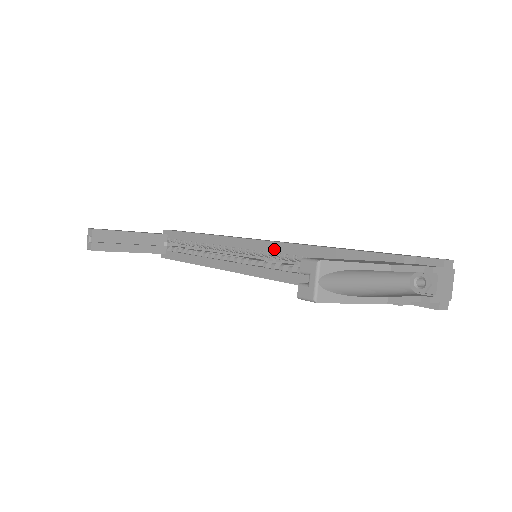
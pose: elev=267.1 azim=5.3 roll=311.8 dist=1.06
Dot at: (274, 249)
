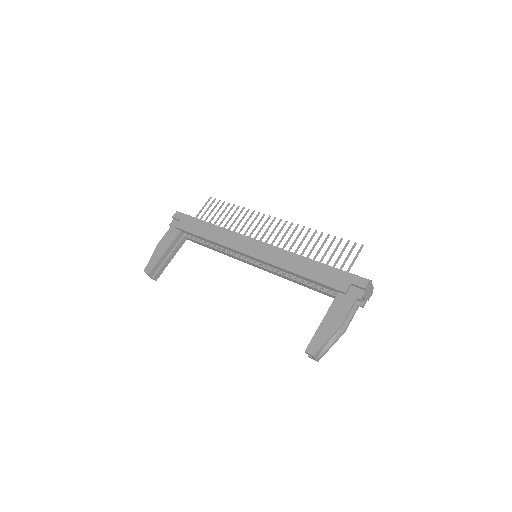
Dot at: (269, 265)
